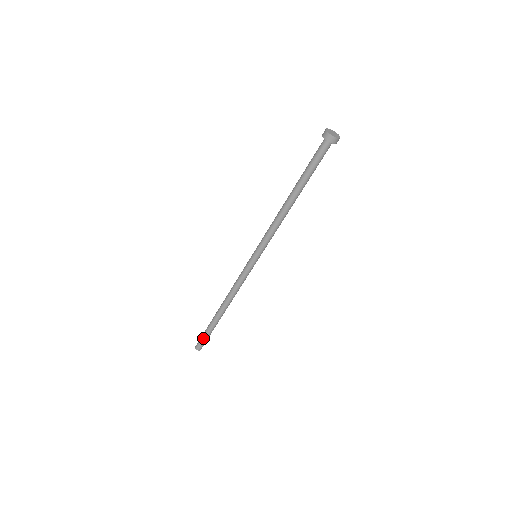
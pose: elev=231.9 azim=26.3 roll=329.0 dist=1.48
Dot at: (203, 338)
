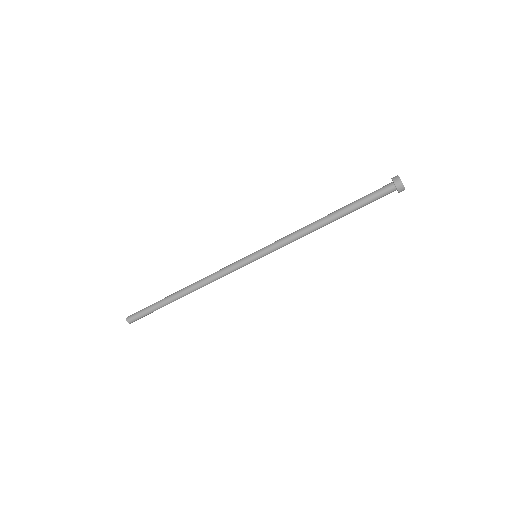
Dot at: (143, 312)
